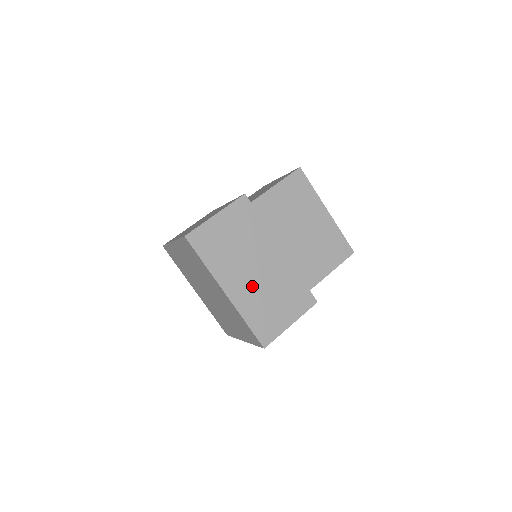
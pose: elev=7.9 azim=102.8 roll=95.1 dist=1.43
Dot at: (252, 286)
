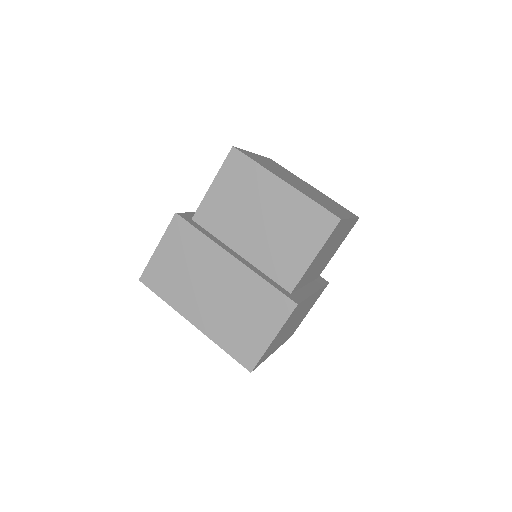
Dot at: (215, 308)
